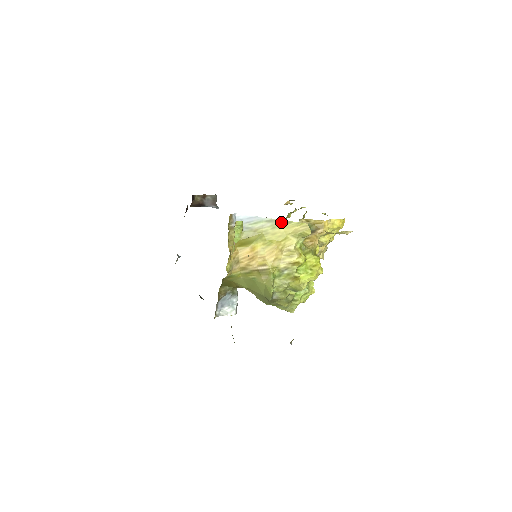
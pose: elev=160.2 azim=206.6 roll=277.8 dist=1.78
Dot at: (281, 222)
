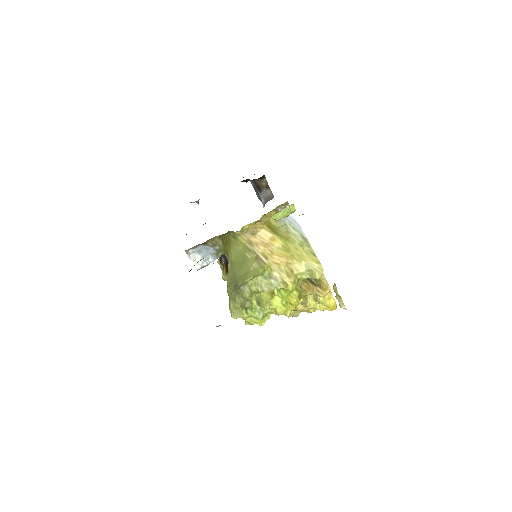
Dot at: (310, 248)
